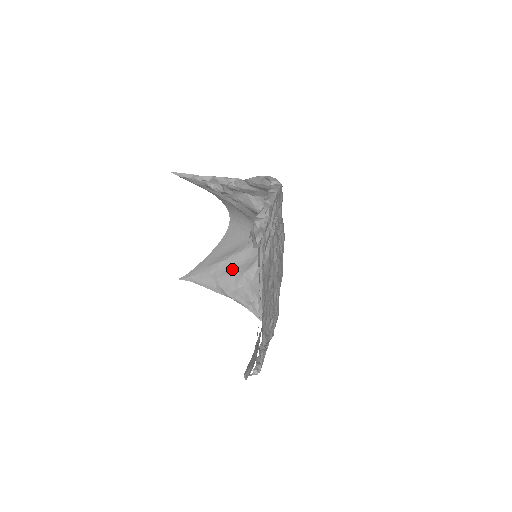
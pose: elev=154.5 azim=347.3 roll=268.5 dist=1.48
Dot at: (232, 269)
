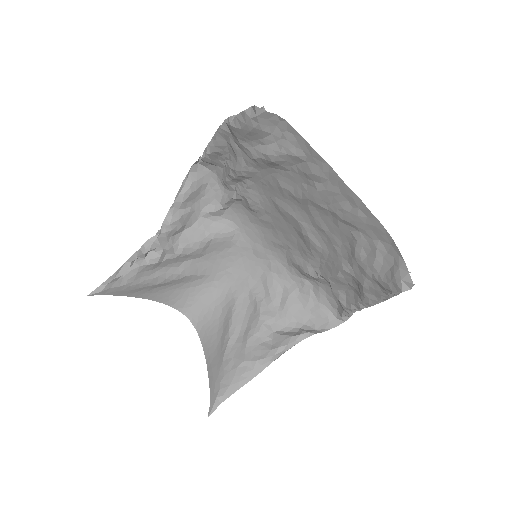
Dot at: (245, 336)
